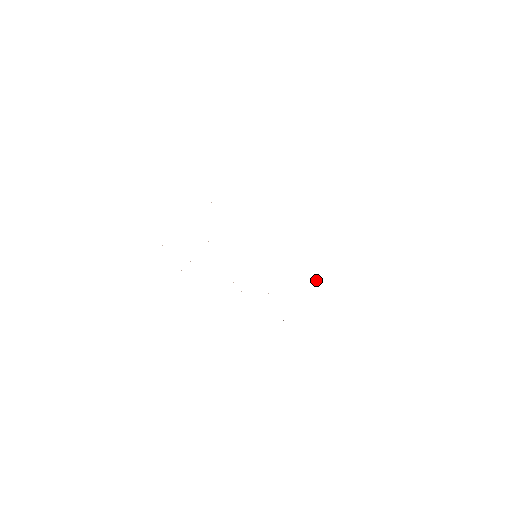
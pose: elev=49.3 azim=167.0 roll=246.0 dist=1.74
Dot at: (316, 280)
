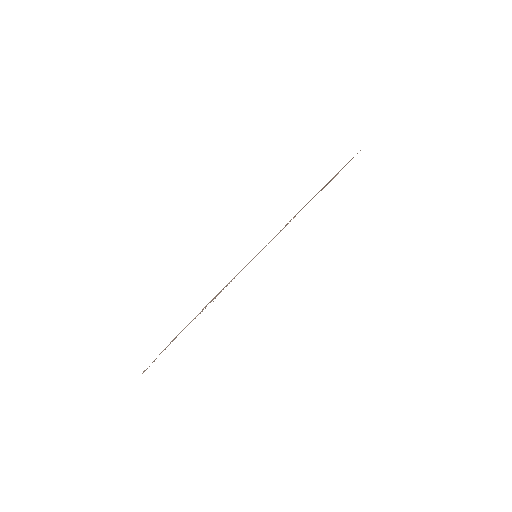
Dot at: occluded
